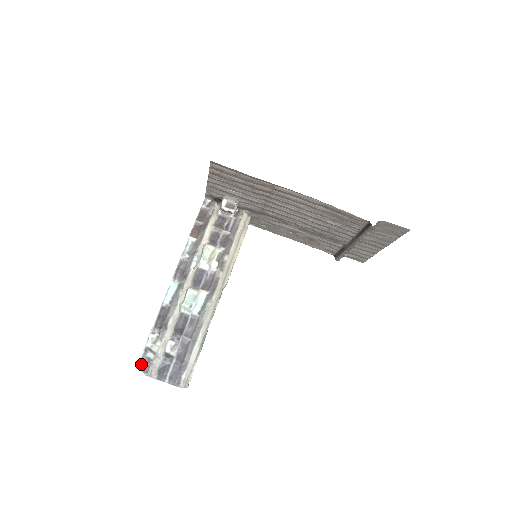
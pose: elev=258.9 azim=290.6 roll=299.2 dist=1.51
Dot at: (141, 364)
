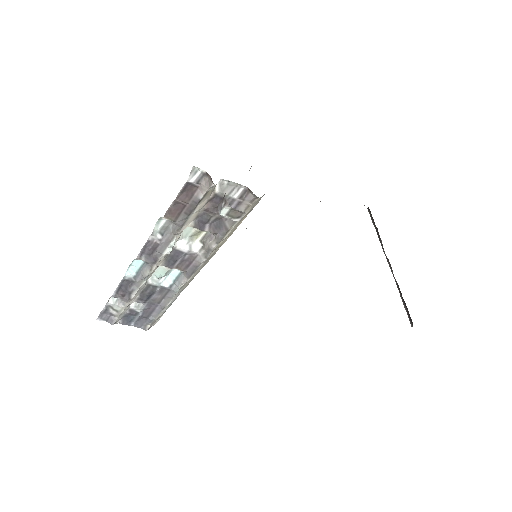
Dot at: (103, 316)
